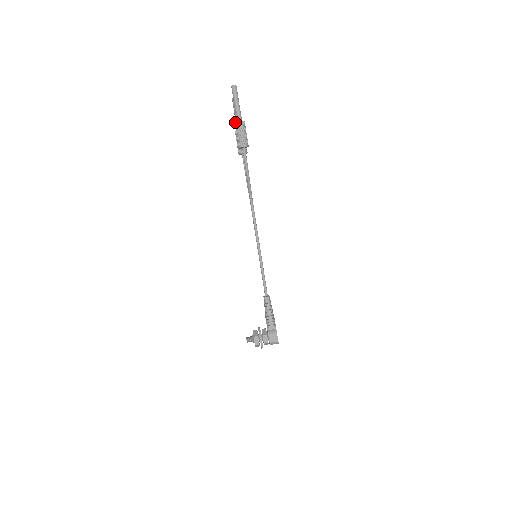
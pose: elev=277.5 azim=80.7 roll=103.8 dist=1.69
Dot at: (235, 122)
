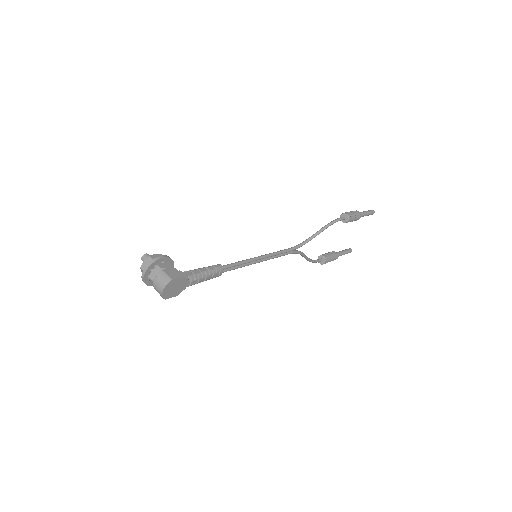
Dot at: occluded
